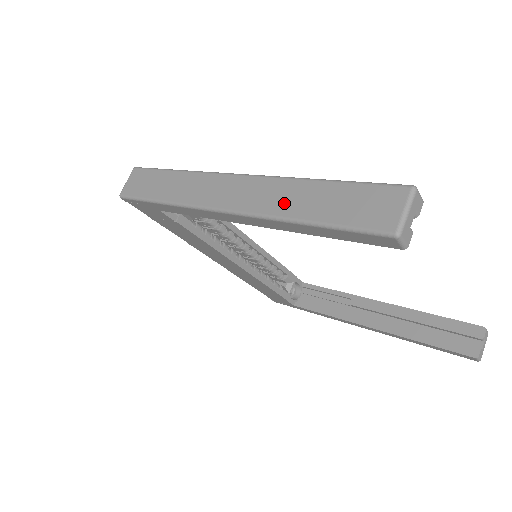
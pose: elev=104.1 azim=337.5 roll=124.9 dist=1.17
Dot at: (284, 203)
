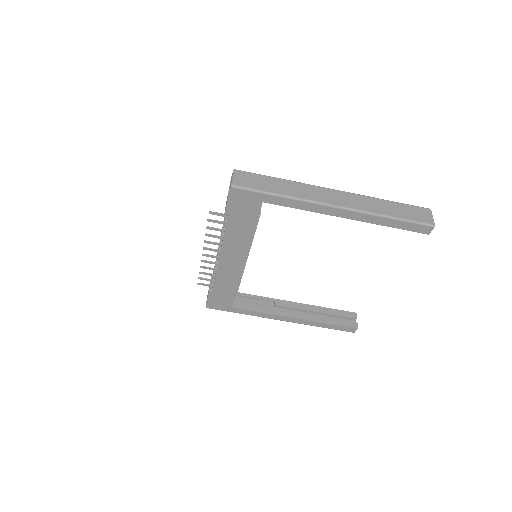
Dot at: (375, 207)
